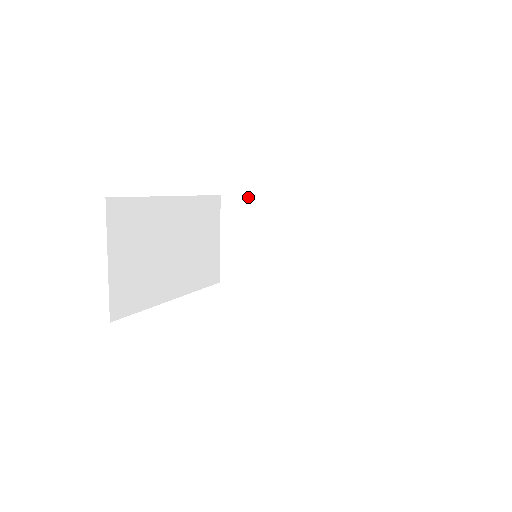
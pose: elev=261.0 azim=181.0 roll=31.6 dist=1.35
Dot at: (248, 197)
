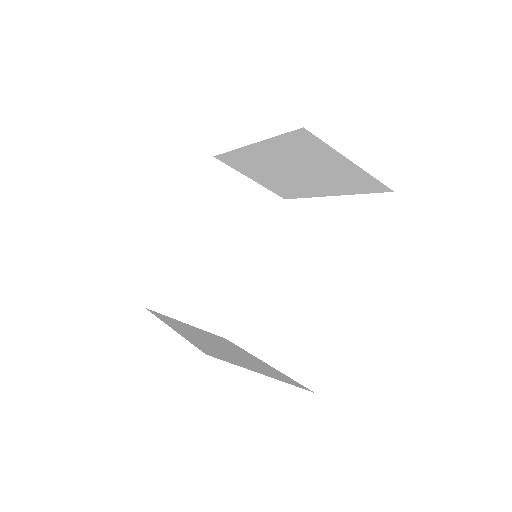
Dot at: (227, 153)
